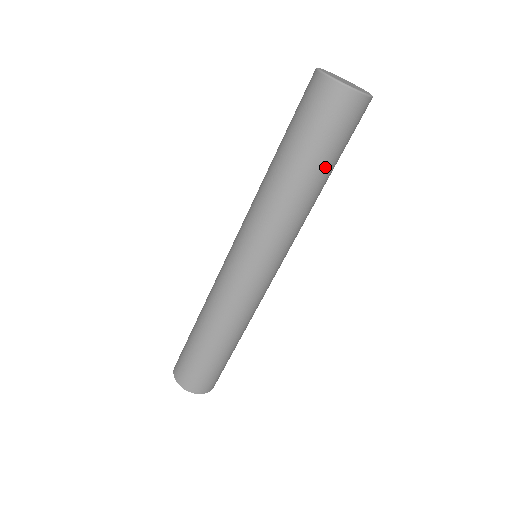
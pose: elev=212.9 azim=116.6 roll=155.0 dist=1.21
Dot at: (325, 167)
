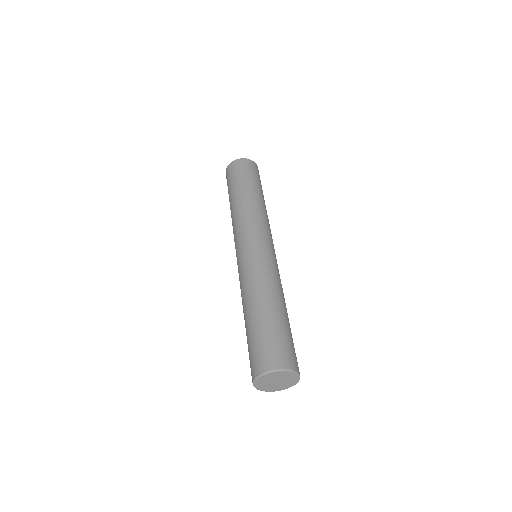
Dot at: occluded
